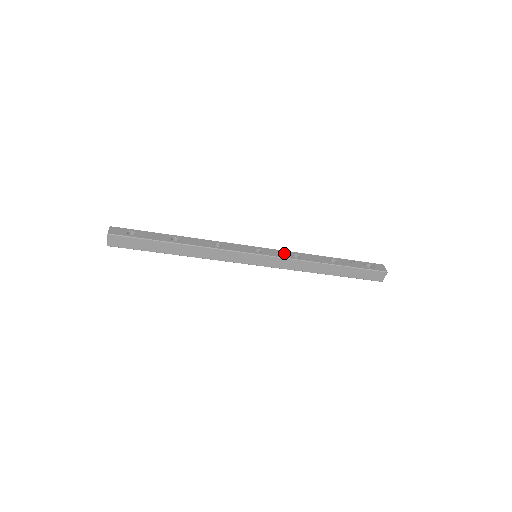
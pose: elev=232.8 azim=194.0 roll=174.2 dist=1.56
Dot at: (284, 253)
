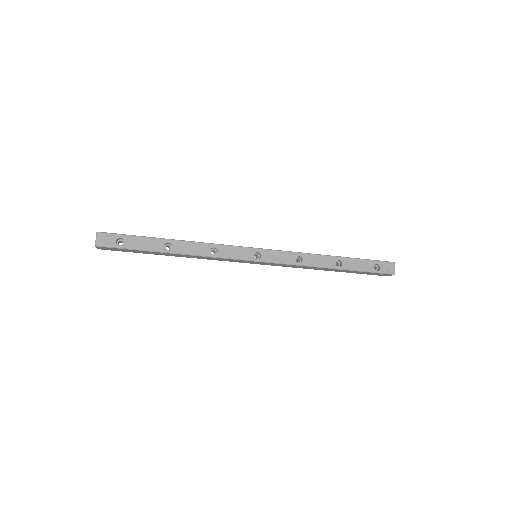
Dot at: (286, 256)
